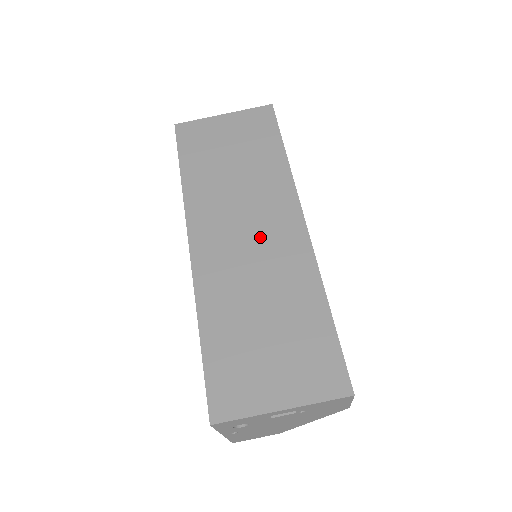
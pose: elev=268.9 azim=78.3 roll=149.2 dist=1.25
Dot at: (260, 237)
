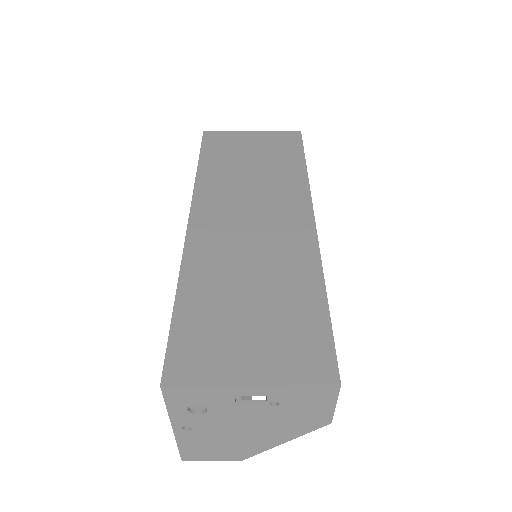
Dot at: (264, 225)
